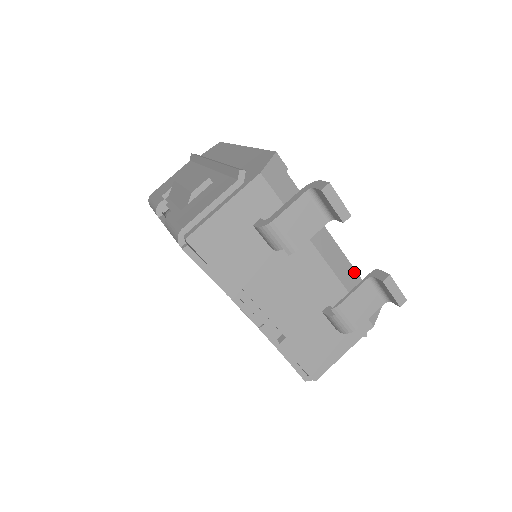
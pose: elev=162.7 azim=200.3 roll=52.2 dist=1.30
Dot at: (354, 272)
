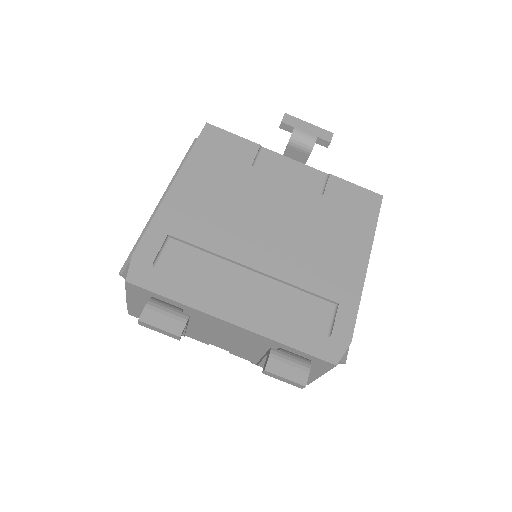
Dot at: (286, 324)
